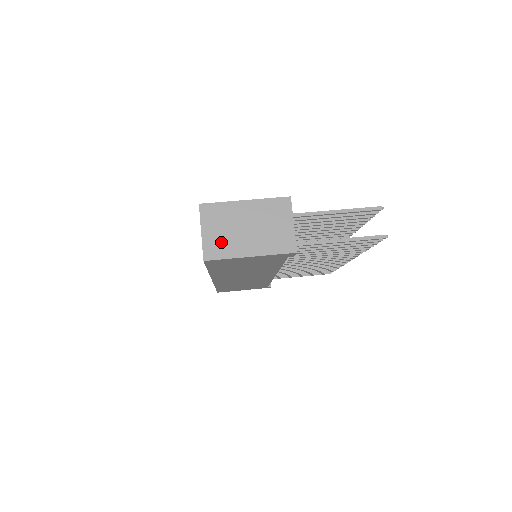
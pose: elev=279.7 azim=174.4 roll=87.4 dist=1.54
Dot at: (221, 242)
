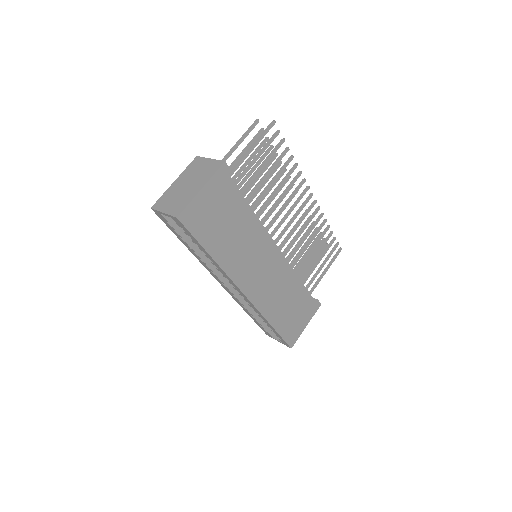
Dot at: (178, 203)
